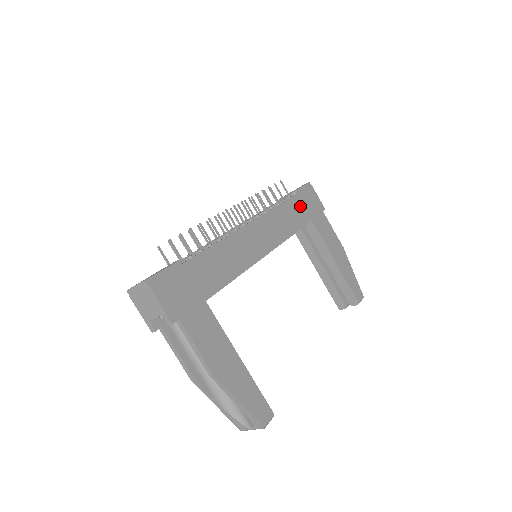
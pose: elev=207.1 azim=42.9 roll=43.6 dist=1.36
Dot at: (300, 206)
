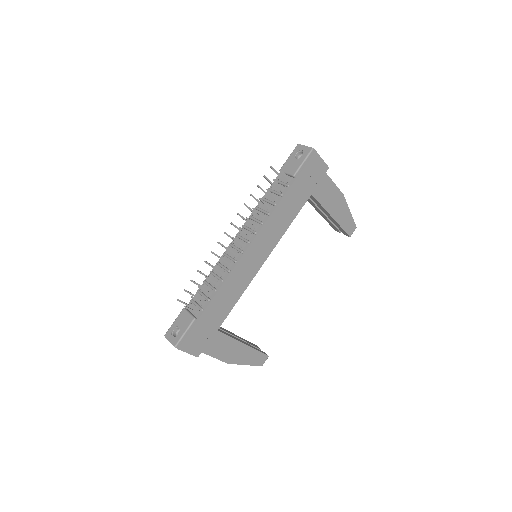
Dot at: (300, 189)
